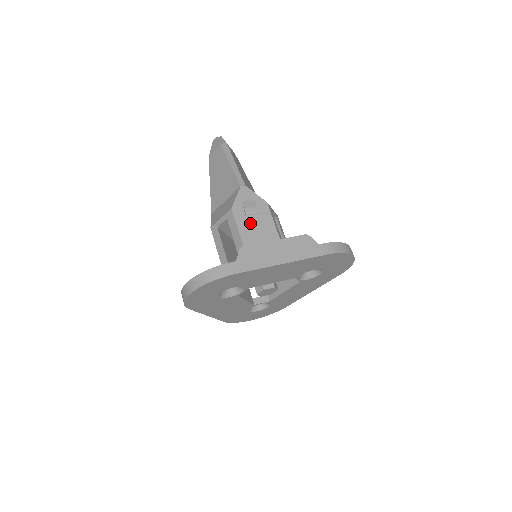
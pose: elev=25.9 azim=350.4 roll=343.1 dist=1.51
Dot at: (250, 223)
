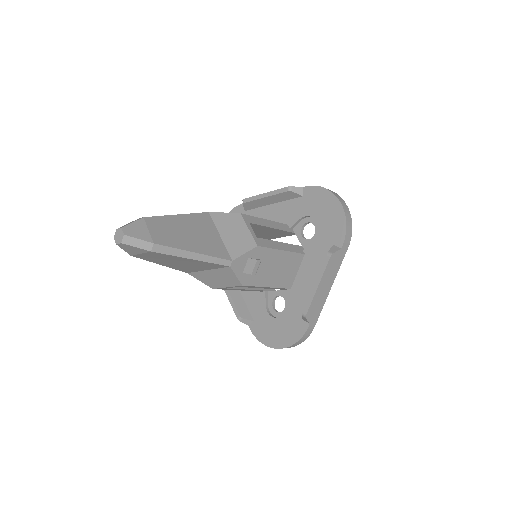
Dot at: (263, 273)
